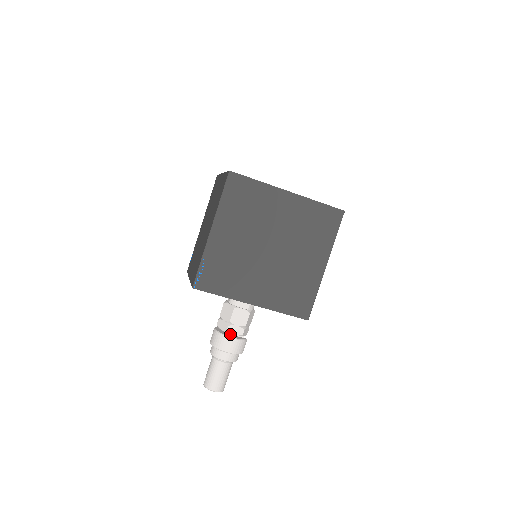
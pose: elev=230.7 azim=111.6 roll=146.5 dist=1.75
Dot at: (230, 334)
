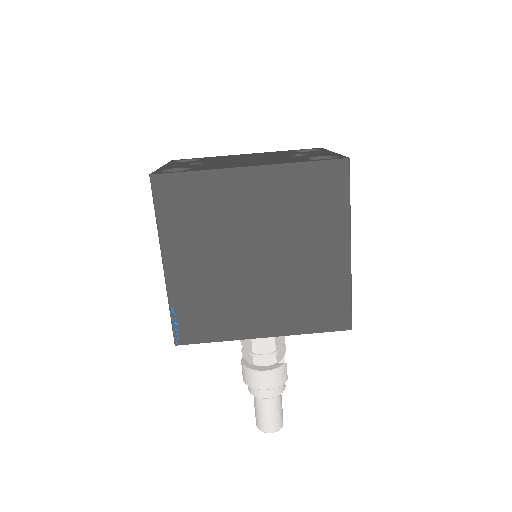
Dot at: occluded
